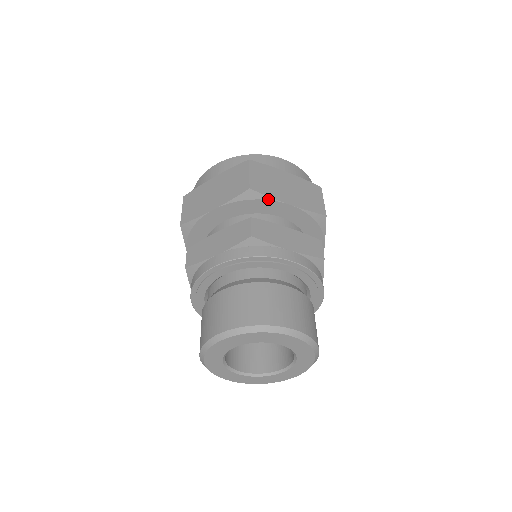
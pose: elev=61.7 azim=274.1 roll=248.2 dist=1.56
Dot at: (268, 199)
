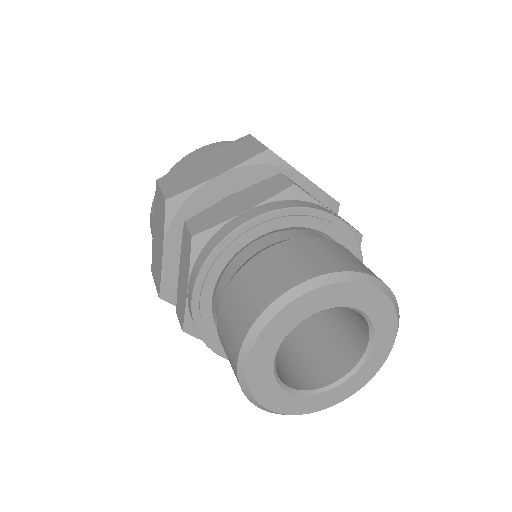
Dot at: (193, 191)
